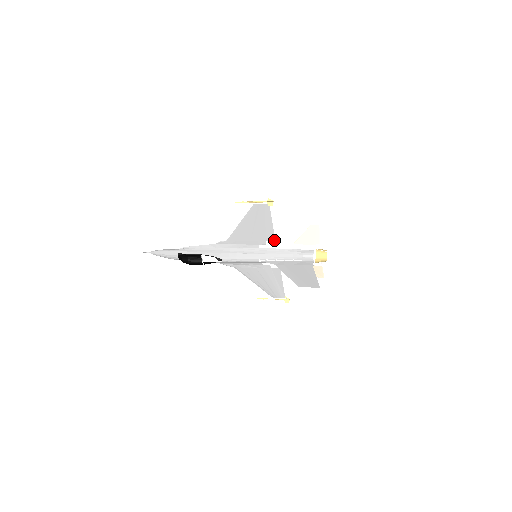
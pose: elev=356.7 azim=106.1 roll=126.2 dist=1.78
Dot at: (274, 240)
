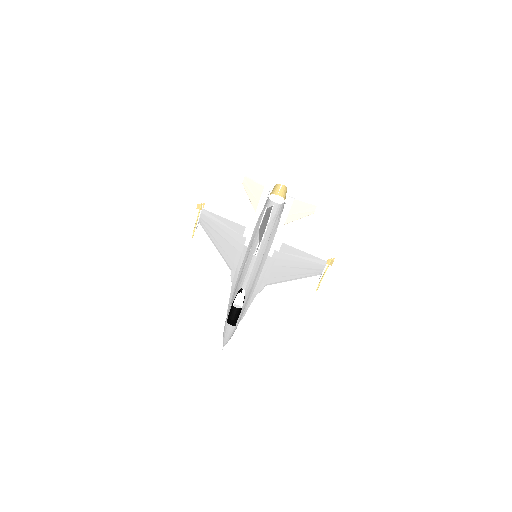
Dot at: (245, 228)
